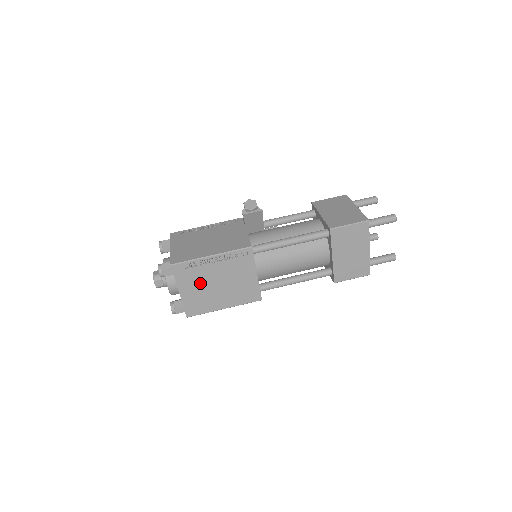
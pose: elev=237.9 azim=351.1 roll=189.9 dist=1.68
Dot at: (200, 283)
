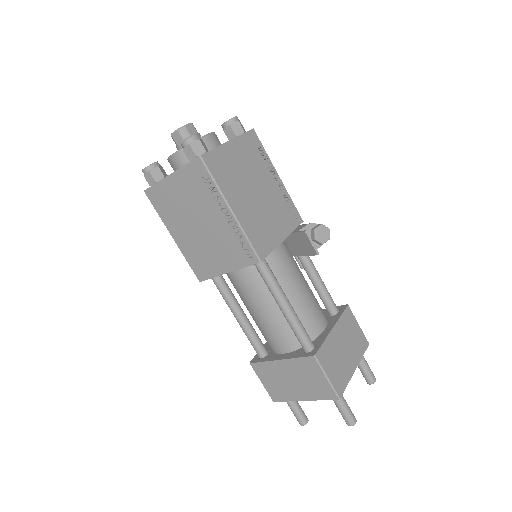
Dot at: (191, 201)
